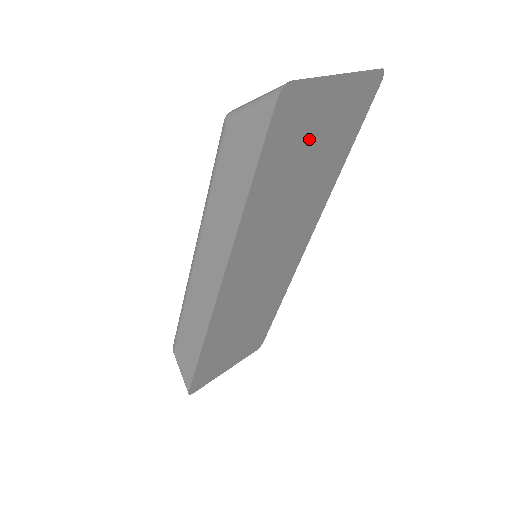
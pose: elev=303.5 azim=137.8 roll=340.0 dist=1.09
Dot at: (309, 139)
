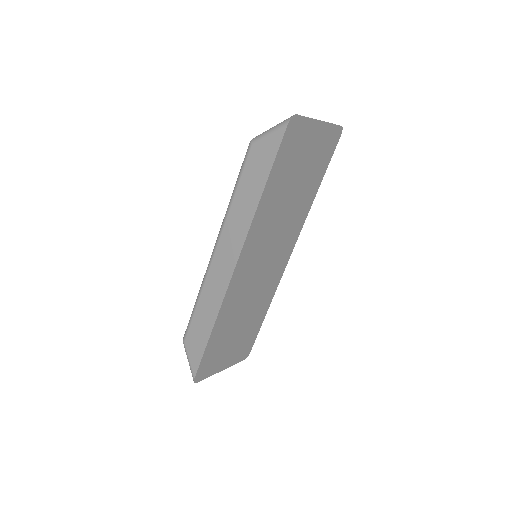
Dot at: (300, 160)
